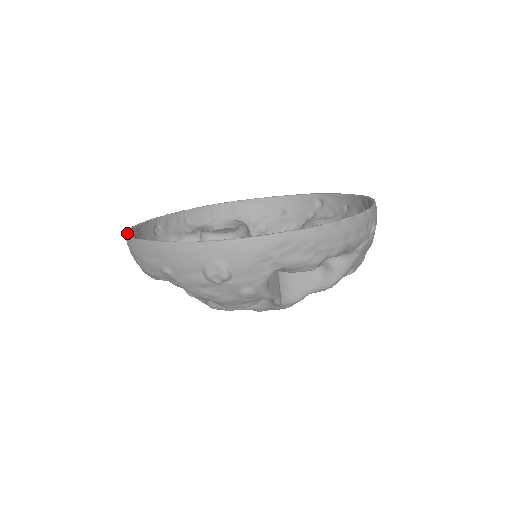
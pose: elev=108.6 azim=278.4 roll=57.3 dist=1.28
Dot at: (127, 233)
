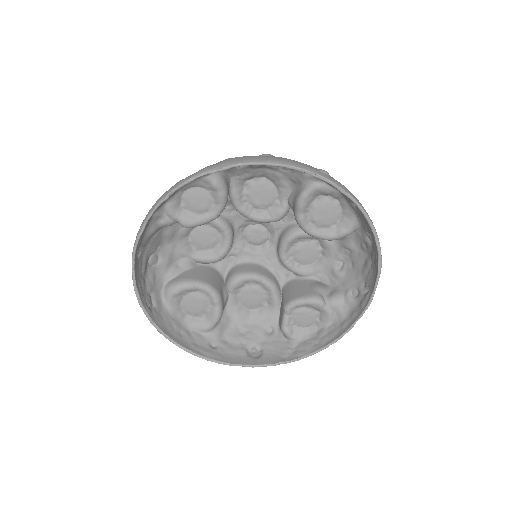
Dot at: (155, 327)
